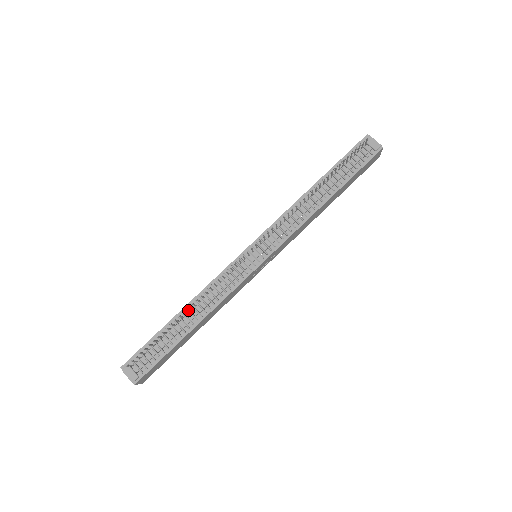
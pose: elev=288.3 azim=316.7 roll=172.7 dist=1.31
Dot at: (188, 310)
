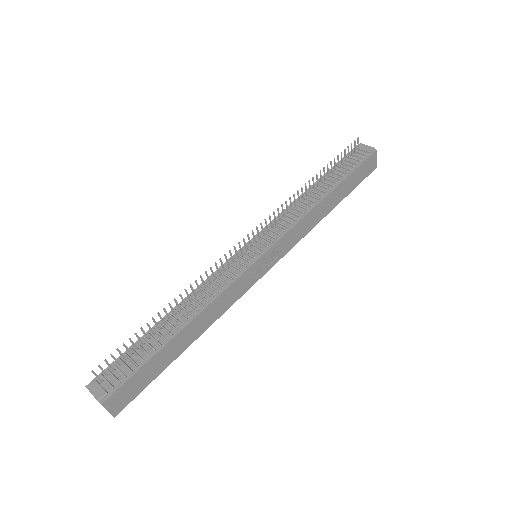
Dot at: (176, 311)
